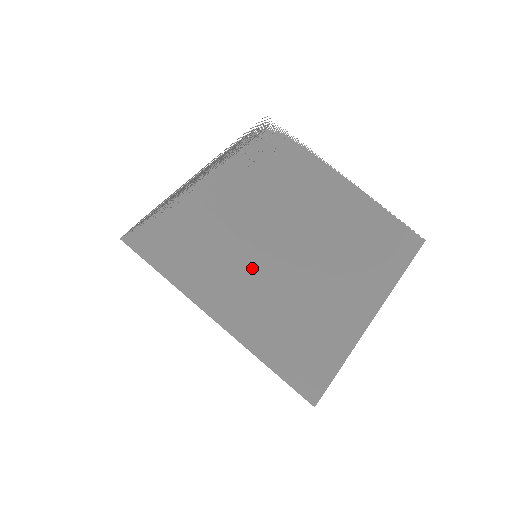
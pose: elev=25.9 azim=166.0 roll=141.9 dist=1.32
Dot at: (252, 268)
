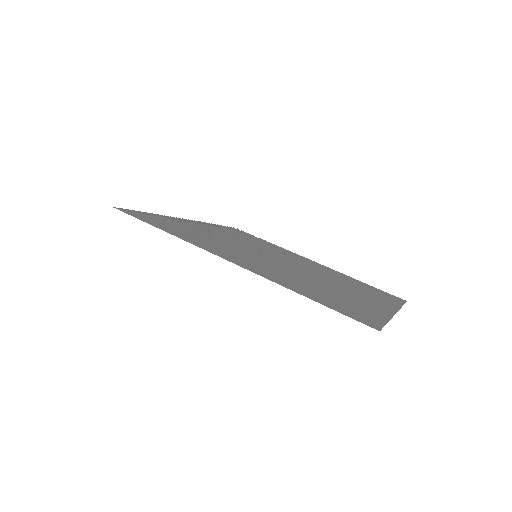
Dot at: (255, 258)
